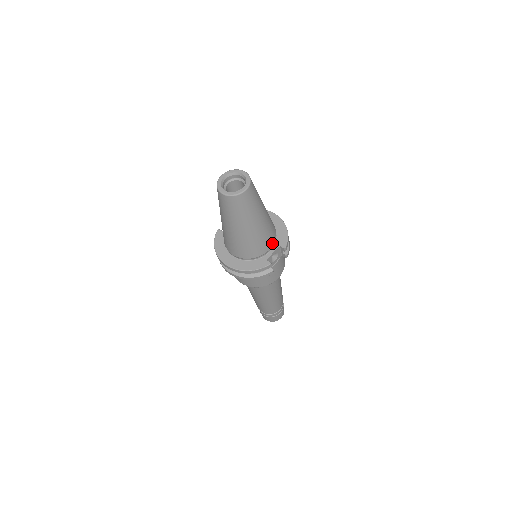
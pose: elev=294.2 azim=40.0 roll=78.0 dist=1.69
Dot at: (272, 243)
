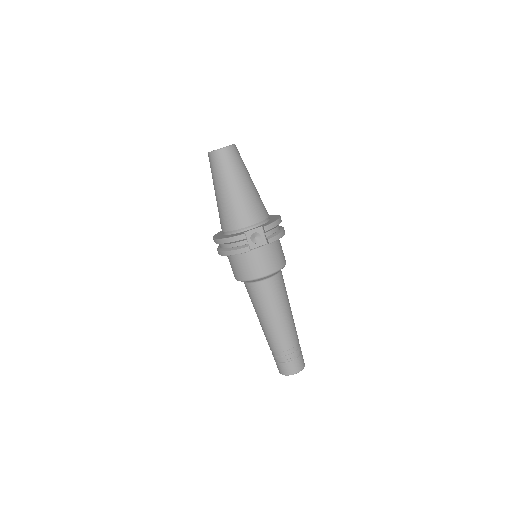
Dot at: (255, 221)
